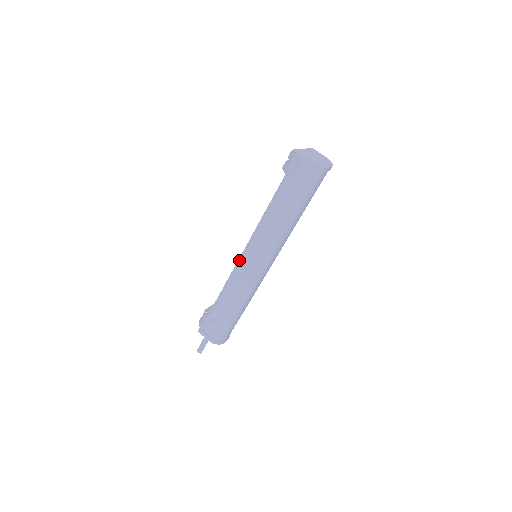
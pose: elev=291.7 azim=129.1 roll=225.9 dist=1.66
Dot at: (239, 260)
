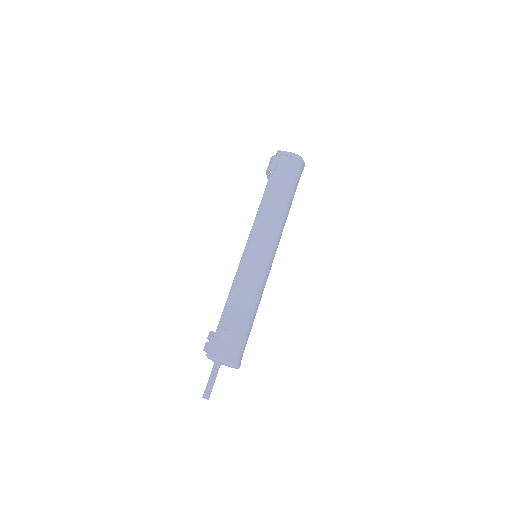
Dot at: (243, 254)
